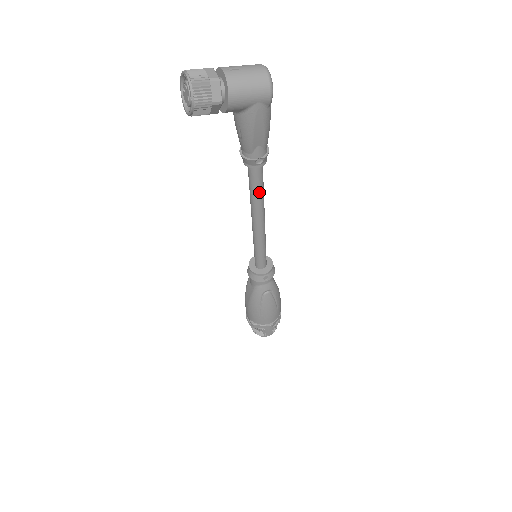
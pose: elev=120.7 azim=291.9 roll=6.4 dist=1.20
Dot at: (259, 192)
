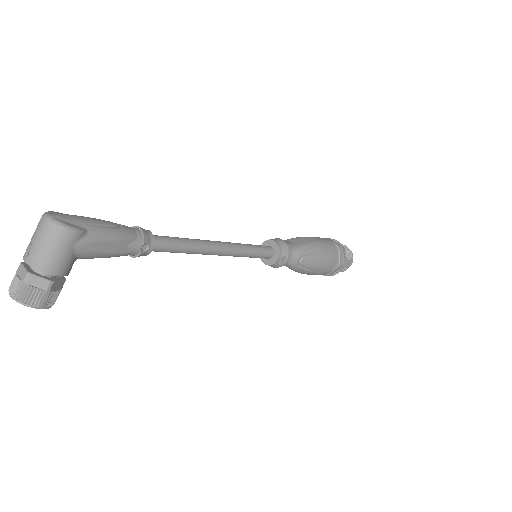
Dot at: (183, 248)
